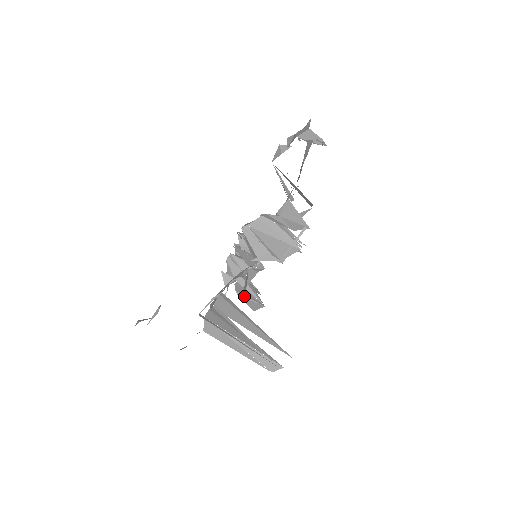
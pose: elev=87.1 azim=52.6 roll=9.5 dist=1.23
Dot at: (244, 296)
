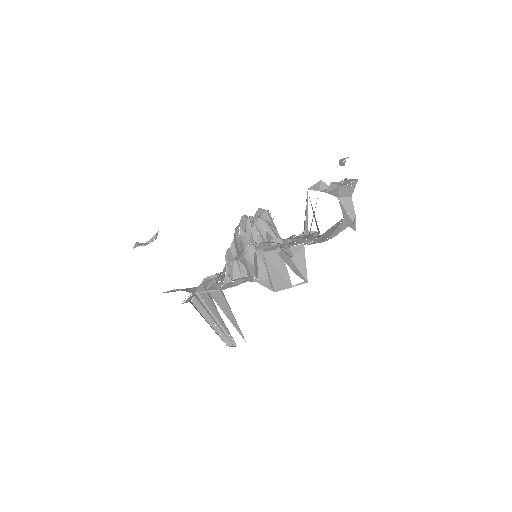
Dot at: occluded
